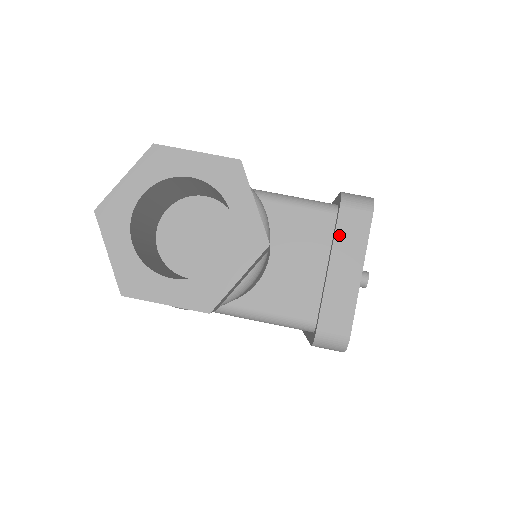
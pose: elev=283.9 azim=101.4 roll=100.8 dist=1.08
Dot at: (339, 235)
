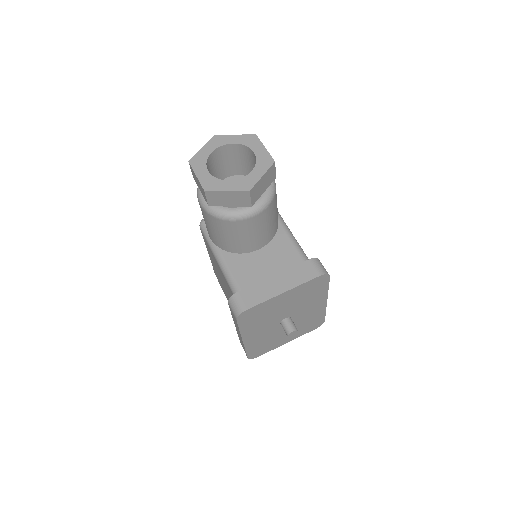
Dot at: (295, 269)
